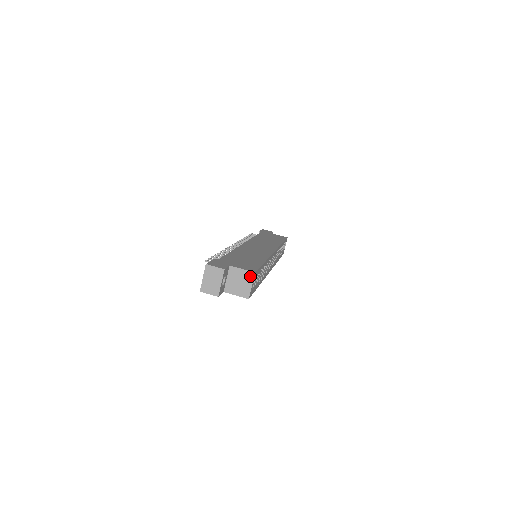
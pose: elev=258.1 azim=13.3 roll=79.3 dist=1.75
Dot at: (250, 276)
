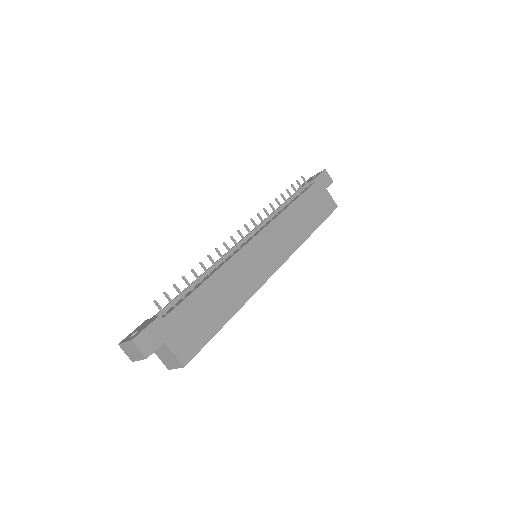
Dot at: (178, 364)
